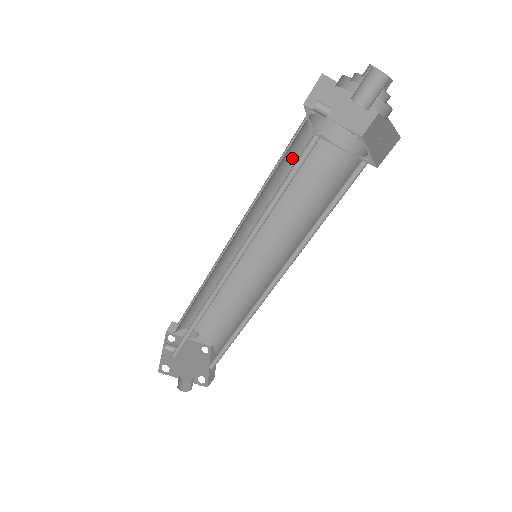
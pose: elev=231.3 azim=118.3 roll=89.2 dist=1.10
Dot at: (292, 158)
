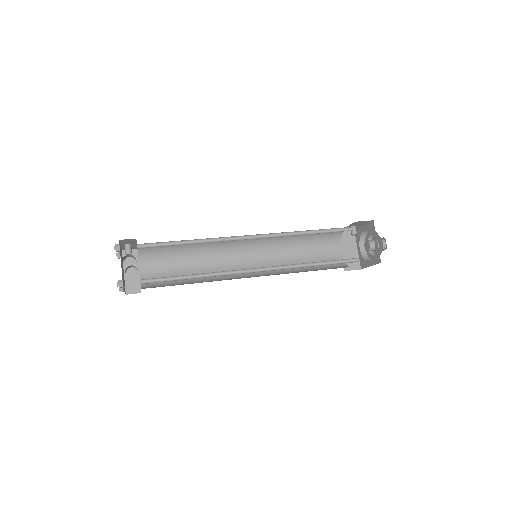
Dot at: (313, 243)
